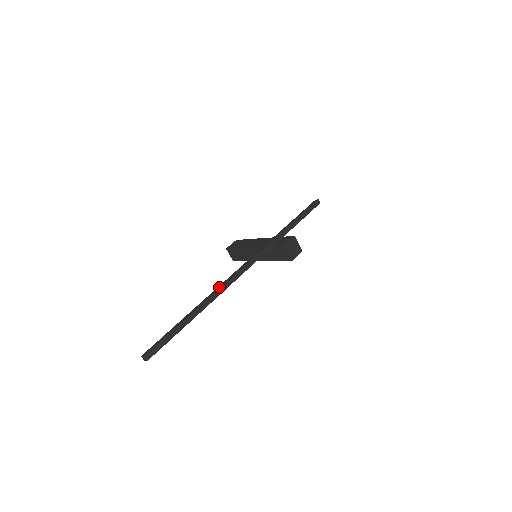
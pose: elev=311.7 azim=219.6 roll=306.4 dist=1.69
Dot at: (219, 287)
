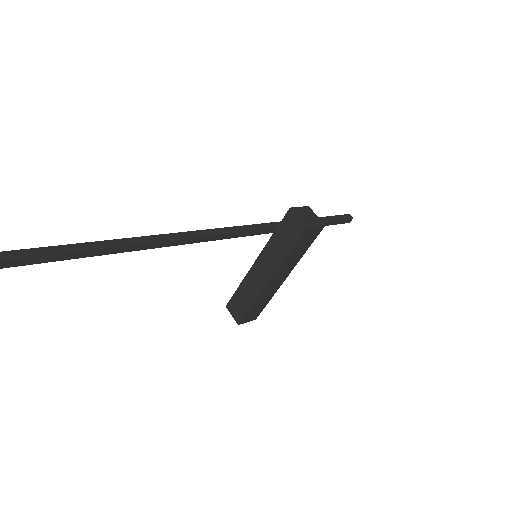
Dot at: (175, 235)
